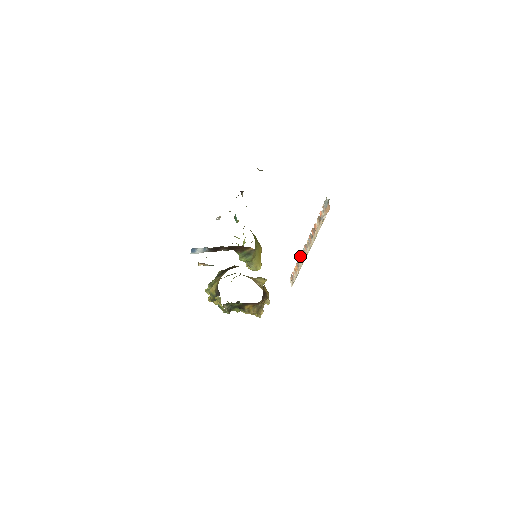
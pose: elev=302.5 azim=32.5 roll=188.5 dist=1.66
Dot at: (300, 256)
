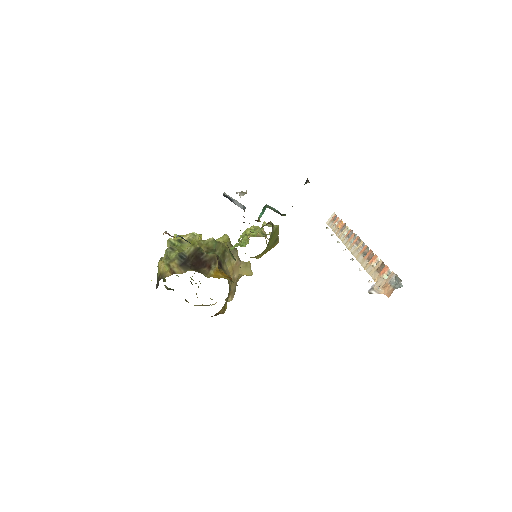
Dot at: (350, 230)
